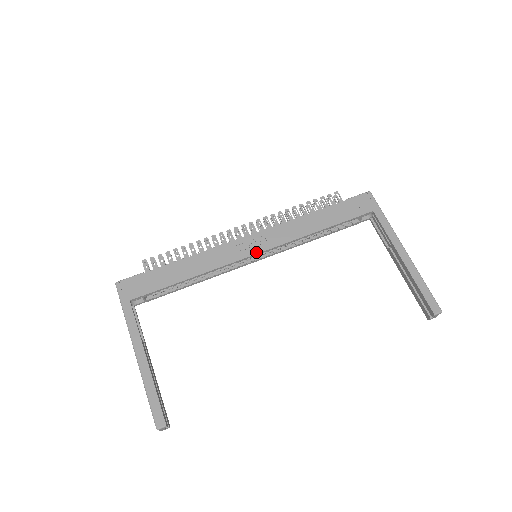
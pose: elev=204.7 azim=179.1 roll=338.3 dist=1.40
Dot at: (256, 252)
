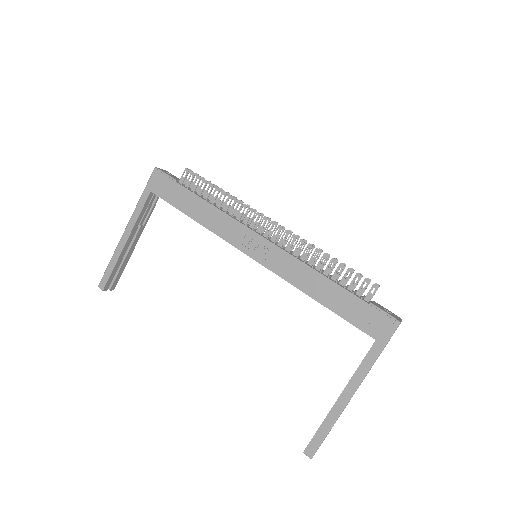
Dot at: (252, 256)
